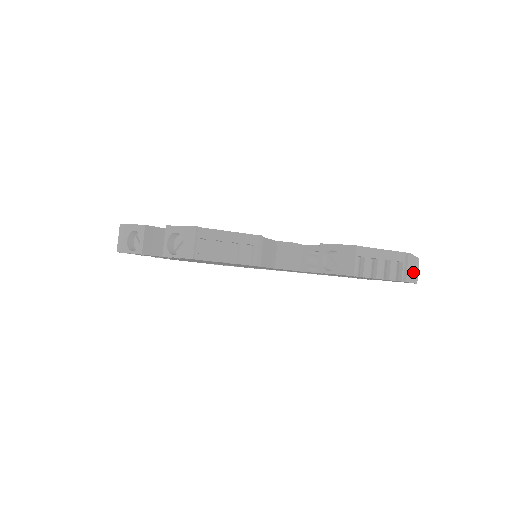
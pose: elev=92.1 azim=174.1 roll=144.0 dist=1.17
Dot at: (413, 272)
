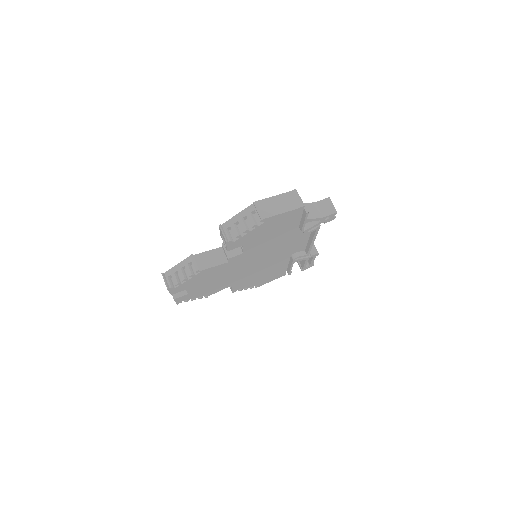
Dot at: (284, 205)
